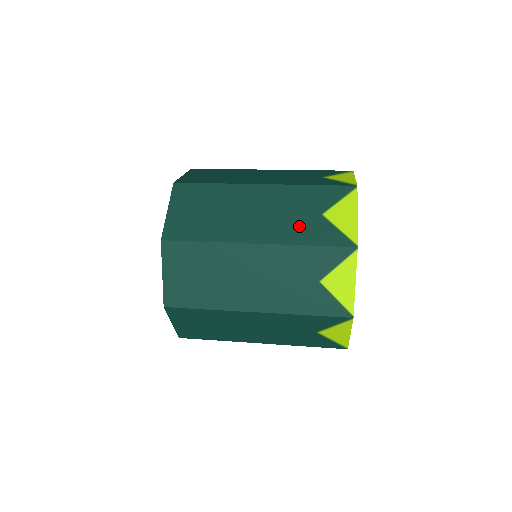
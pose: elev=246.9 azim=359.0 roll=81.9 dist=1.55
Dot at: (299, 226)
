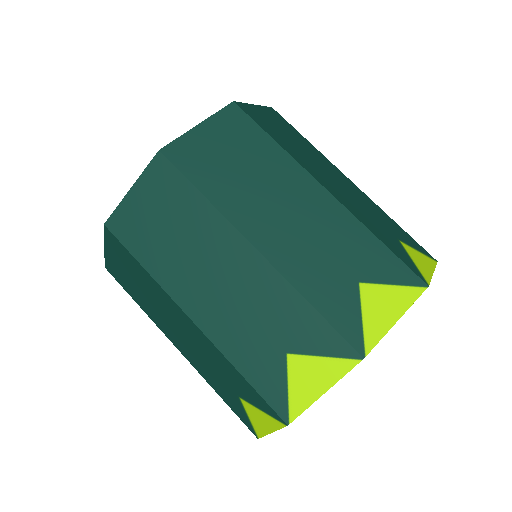
Dot at: (250, 343)
